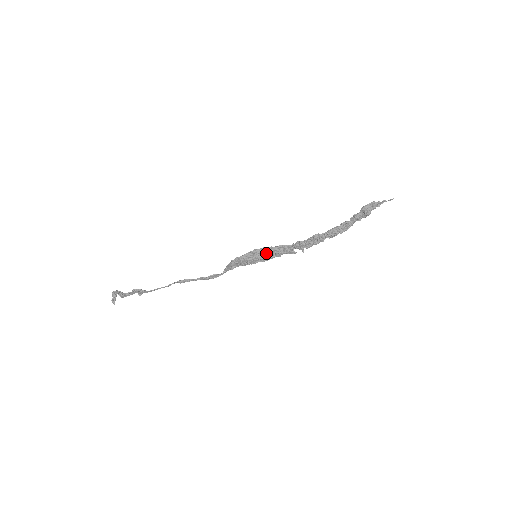
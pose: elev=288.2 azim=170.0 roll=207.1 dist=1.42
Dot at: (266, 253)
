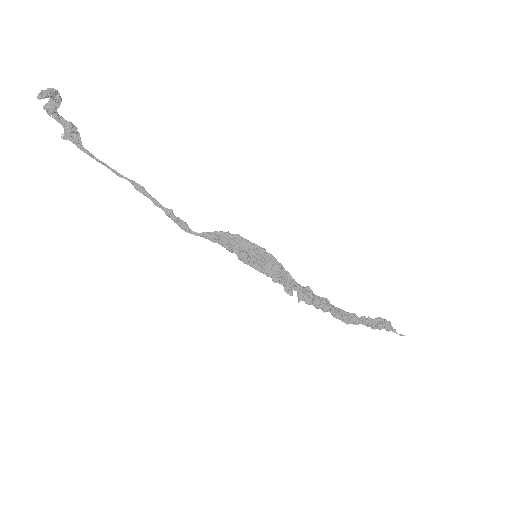
Dot at: (271, 264)
